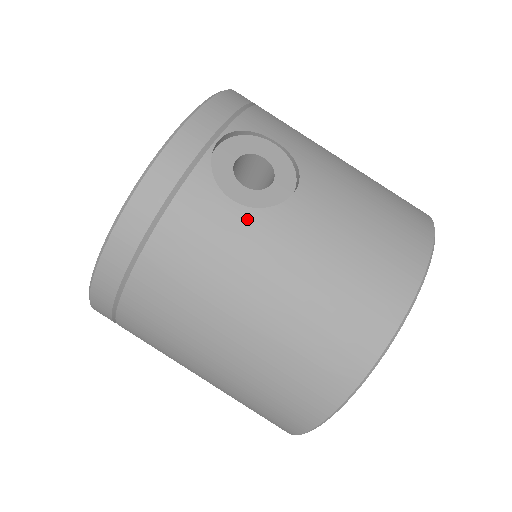
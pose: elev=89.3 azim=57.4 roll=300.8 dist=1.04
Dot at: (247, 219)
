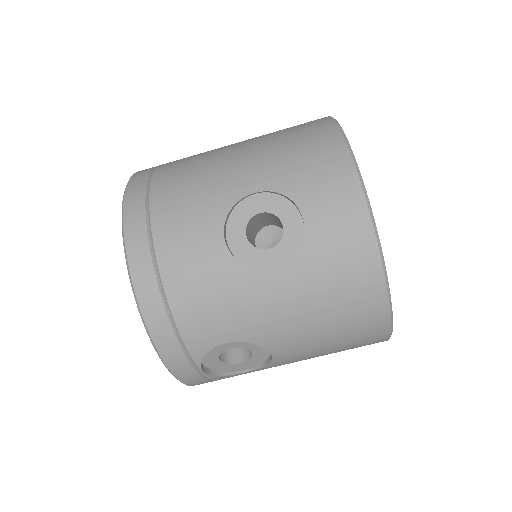
Dot at: (261, 369)
